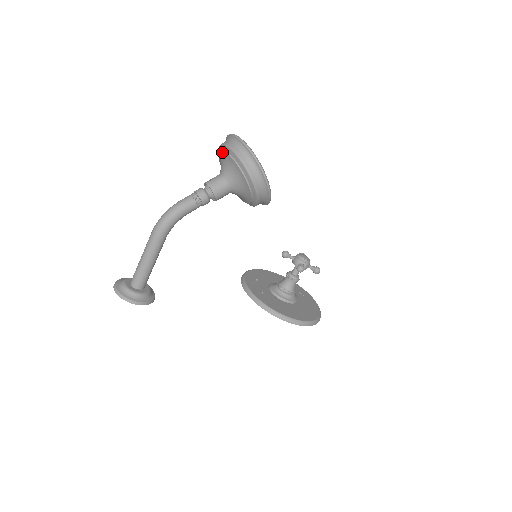
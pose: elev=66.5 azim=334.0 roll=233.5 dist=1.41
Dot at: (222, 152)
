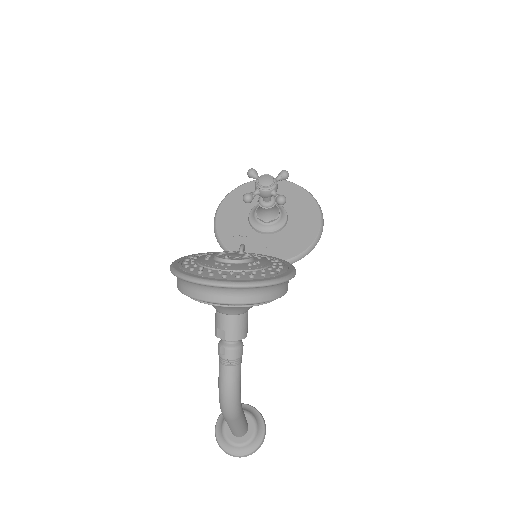
Dot at: occluded
